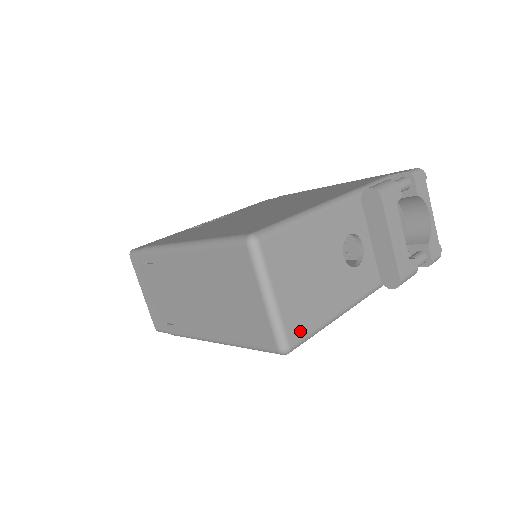
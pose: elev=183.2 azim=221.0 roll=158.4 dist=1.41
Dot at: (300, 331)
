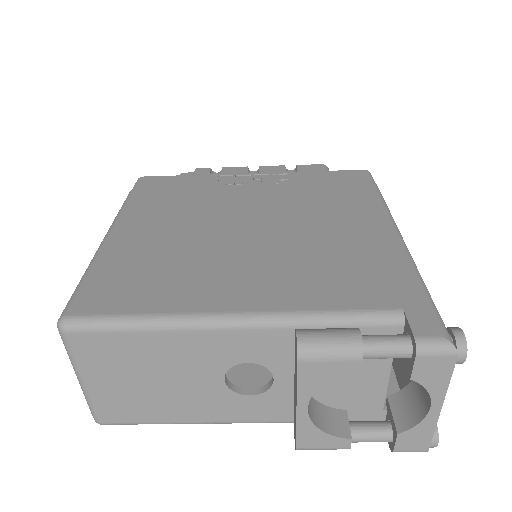
Dot at: (119, 417)
